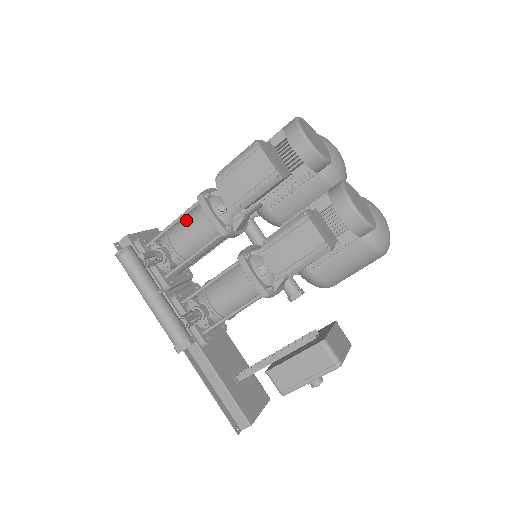
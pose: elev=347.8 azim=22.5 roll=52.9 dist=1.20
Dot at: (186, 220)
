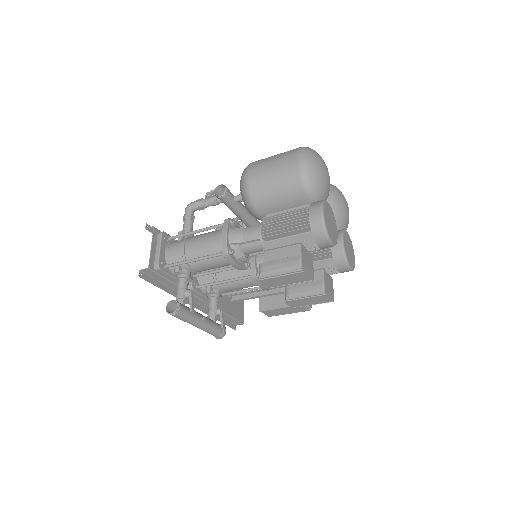
Dot at: (207, 258)
